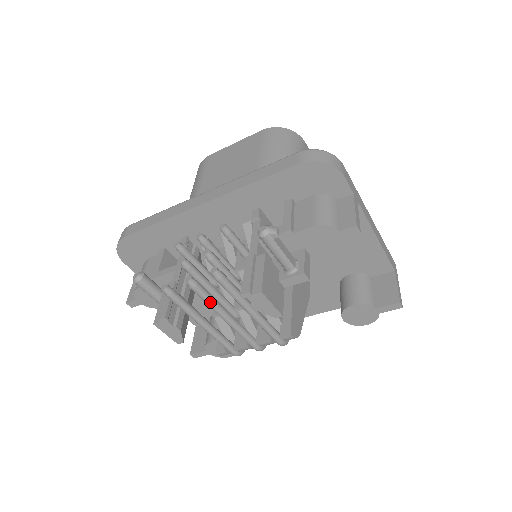
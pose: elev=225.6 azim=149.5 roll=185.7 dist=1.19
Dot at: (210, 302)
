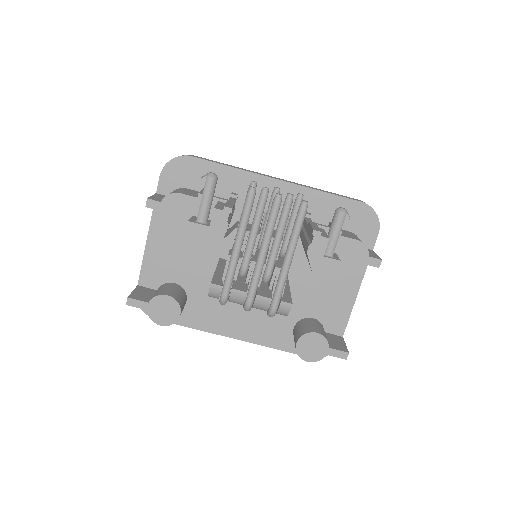
Dot at: (273, 226)
